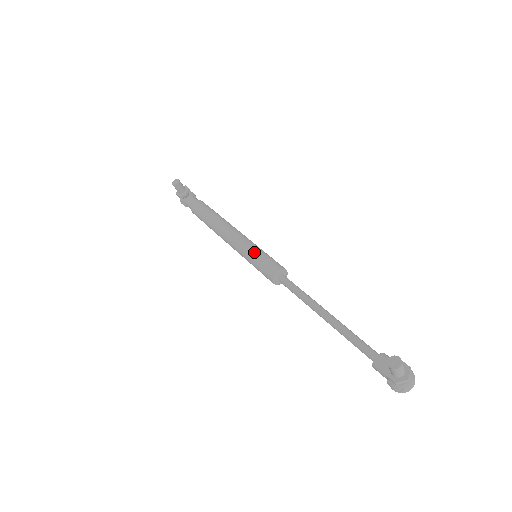
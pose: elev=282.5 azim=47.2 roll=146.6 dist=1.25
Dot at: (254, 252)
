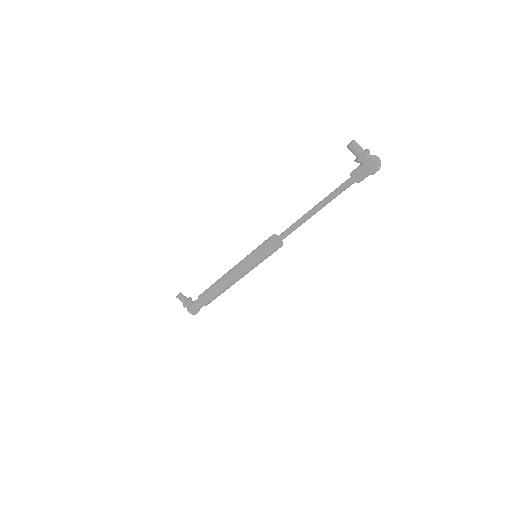
Dot at: (252, 251)
